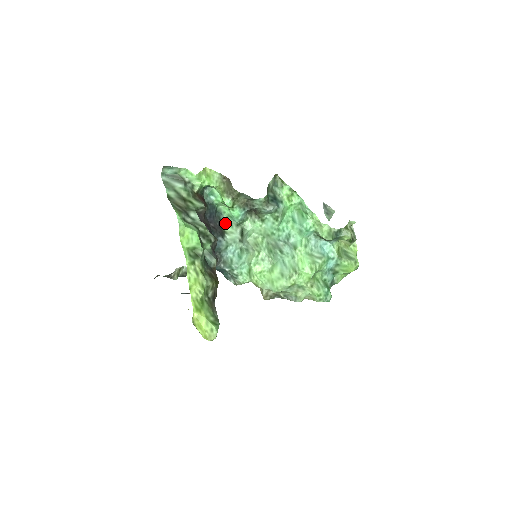
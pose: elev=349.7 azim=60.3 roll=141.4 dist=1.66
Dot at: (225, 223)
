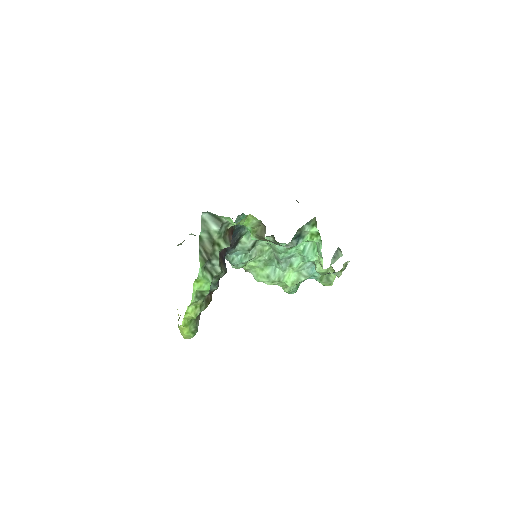
Dot at: (244, 235)
